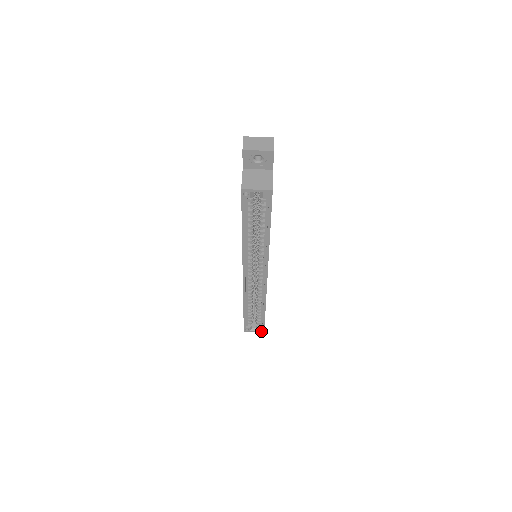
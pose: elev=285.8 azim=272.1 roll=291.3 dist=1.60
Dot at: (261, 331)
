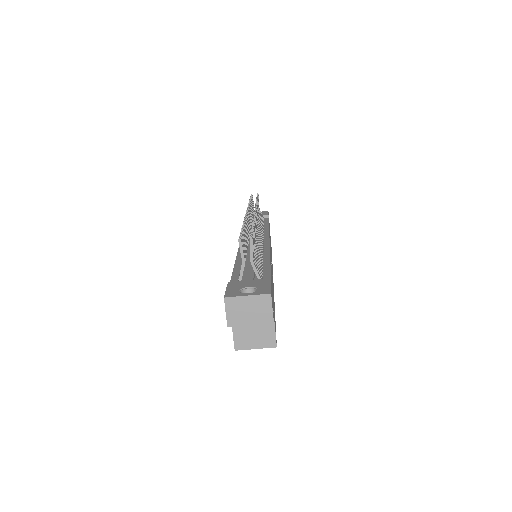
Dot at: occluded
